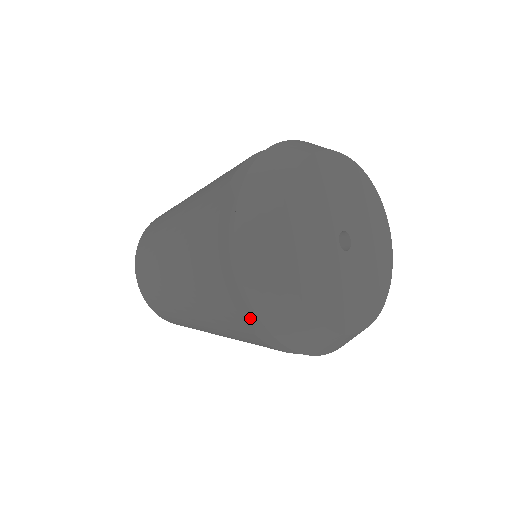
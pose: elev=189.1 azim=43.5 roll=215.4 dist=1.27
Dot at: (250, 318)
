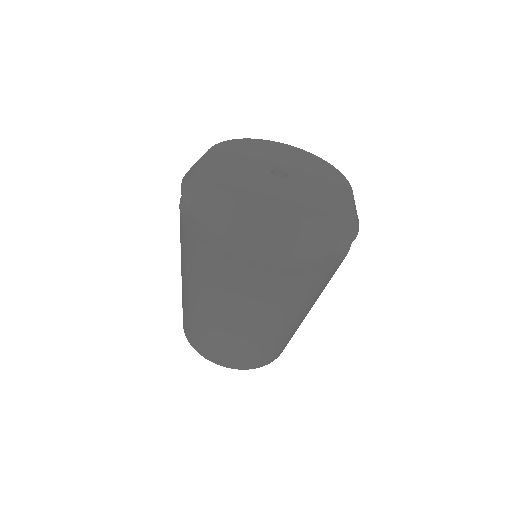
Dot at: (290, 270)
